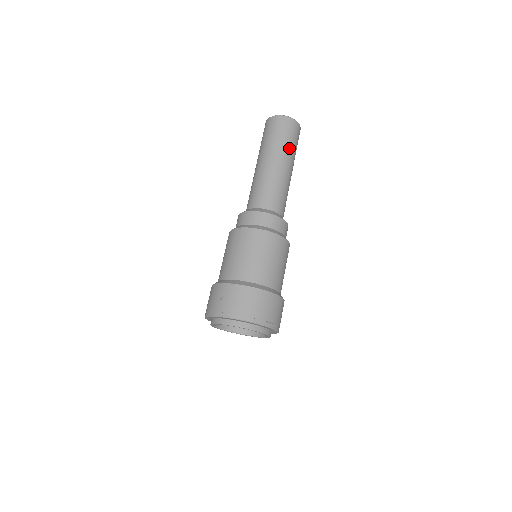
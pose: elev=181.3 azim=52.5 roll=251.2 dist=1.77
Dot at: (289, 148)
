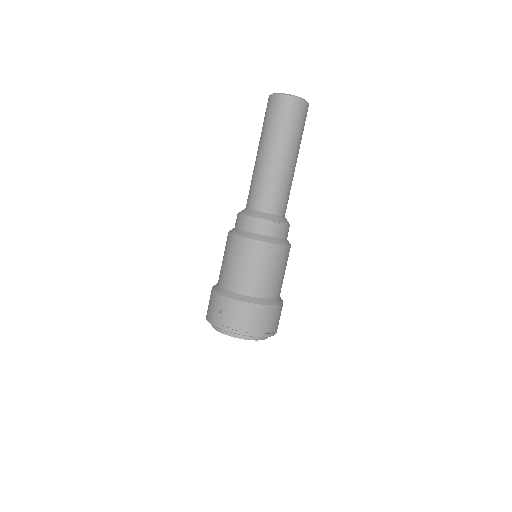
Dot at: (294, 137)
